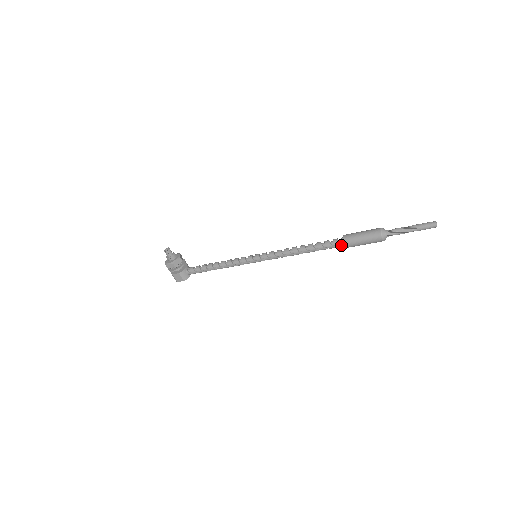
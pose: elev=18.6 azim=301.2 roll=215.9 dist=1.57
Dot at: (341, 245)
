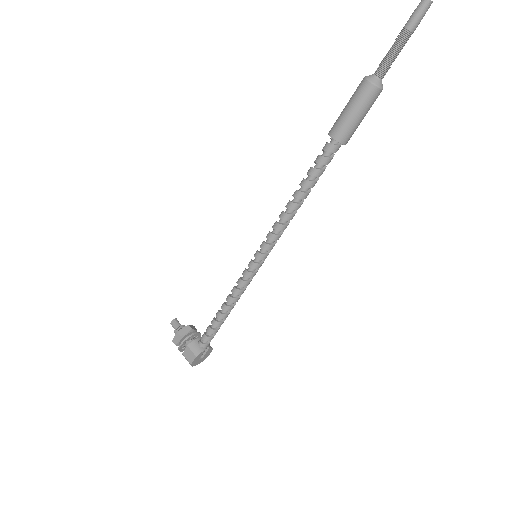
Dot at: (331, 144)
